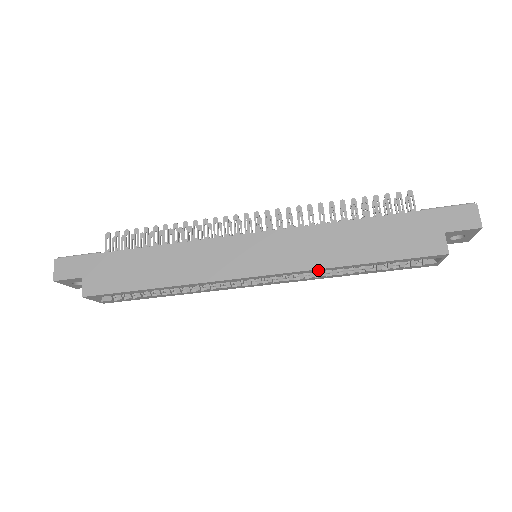
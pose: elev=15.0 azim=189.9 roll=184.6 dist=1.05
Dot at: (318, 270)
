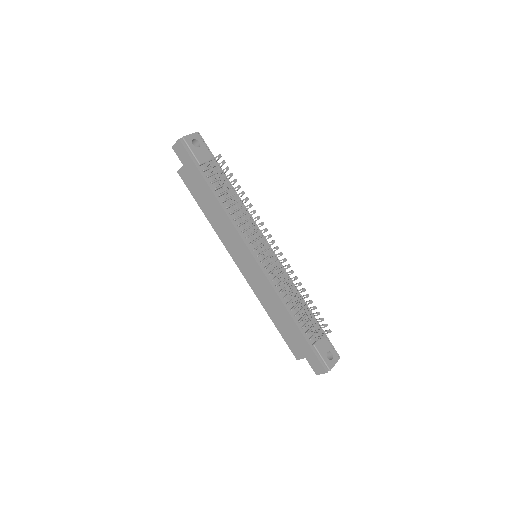
Dot at: (260, 298)
